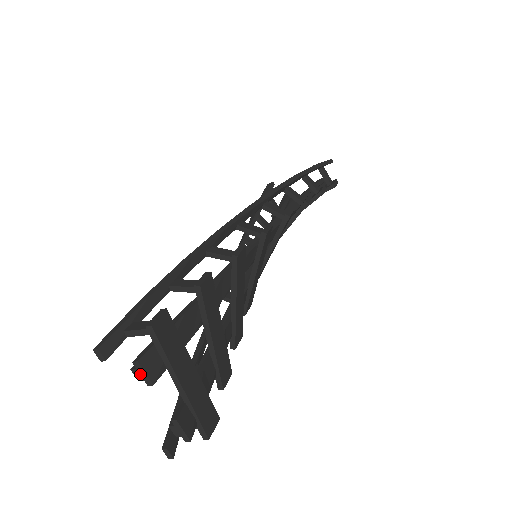
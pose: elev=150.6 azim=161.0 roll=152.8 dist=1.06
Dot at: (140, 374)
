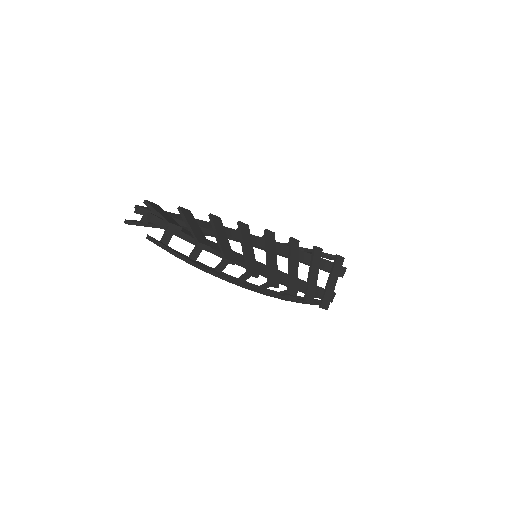
Dot at: (136, 209)
